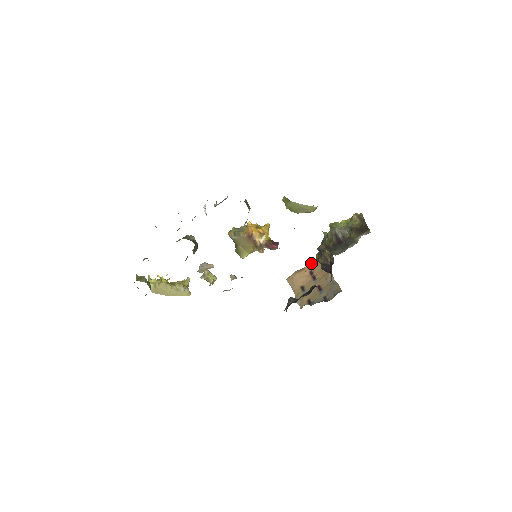
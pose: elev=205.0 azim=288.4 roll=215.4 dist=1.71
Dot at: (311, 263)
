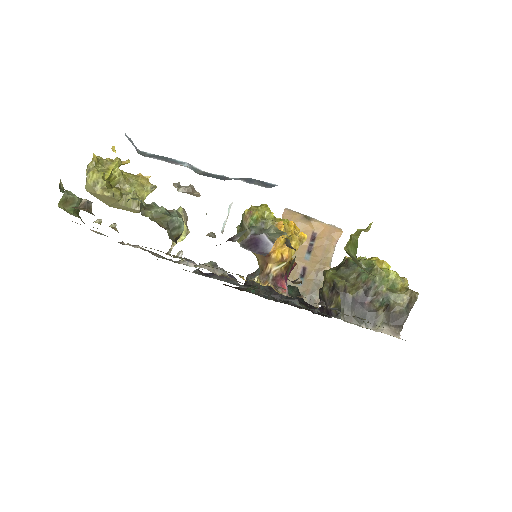
Dot at: (325, 223)
